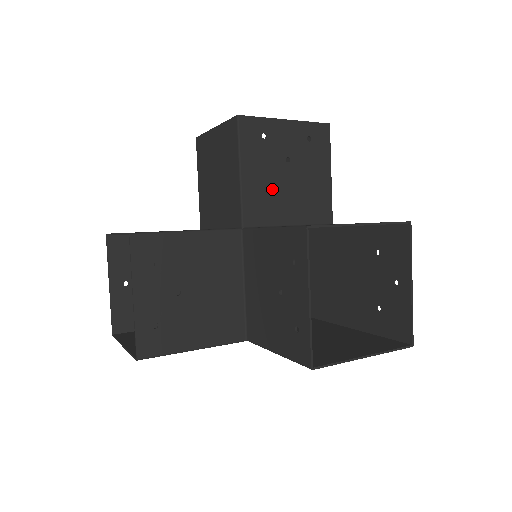
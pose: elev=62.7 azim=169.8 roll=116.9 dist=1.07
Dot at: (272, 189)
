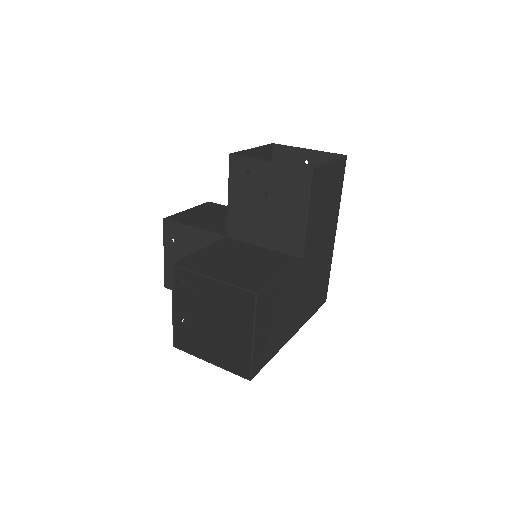
Dot at: (251, 215)
